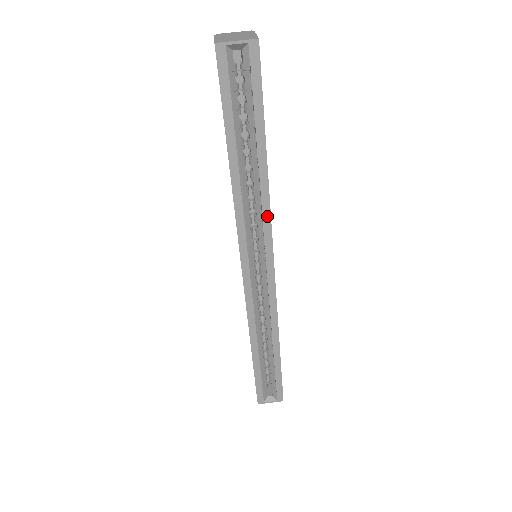
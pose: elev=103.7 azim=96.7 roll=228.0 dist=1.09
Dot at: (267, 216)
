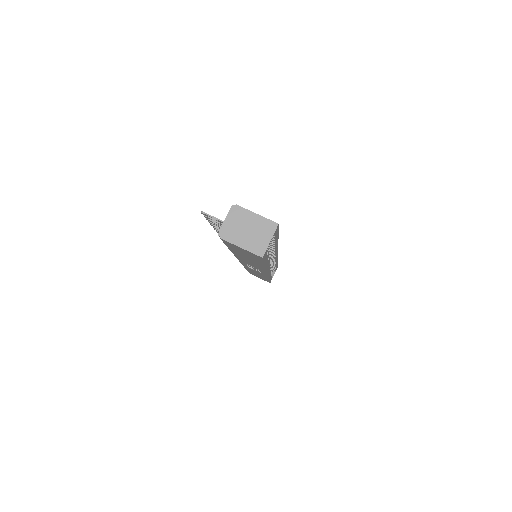
Dot at: occluded
